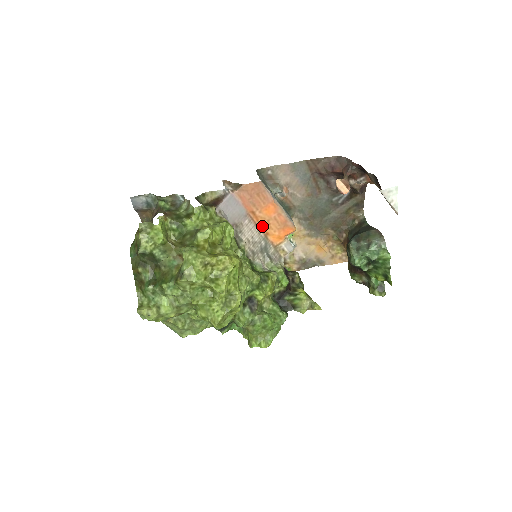
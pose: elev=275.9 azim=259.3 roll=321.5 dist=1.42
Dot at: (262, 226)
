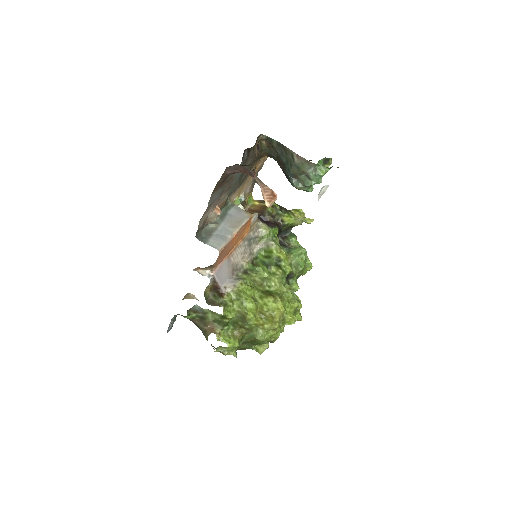
Dot at: (237, 243)
